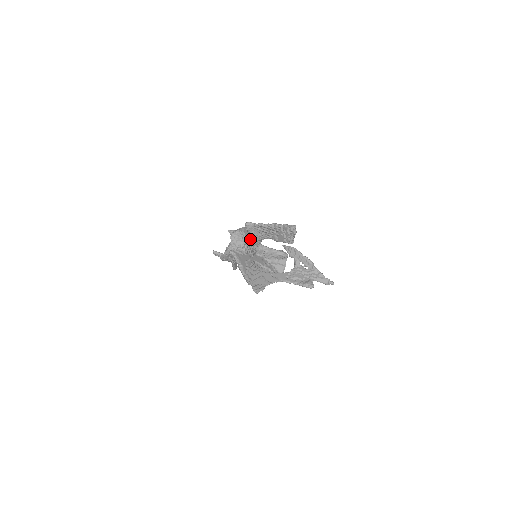
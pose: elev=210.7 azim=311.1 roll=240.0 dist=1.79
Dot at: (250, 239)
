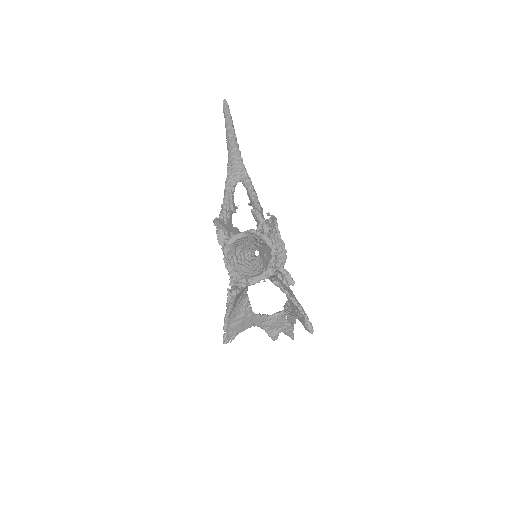
Dot at: (264, 279)
